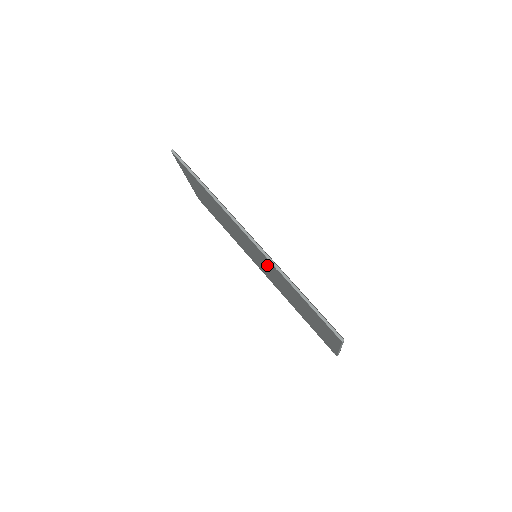
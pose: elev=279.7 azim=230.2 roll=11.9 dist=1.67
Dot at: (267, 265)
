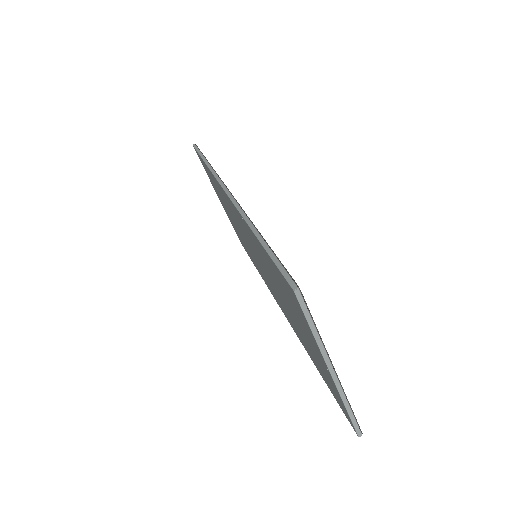
Dot at: (253, 246)
